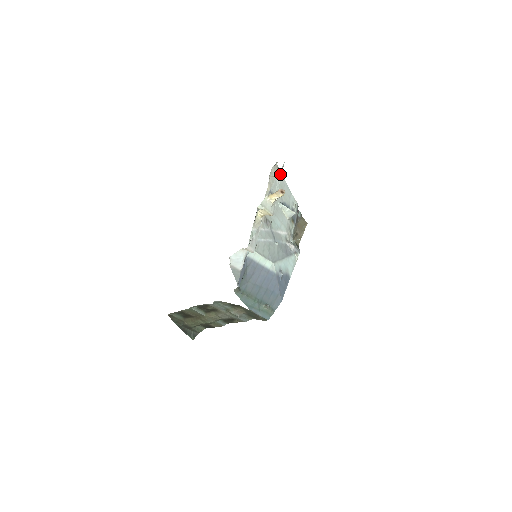
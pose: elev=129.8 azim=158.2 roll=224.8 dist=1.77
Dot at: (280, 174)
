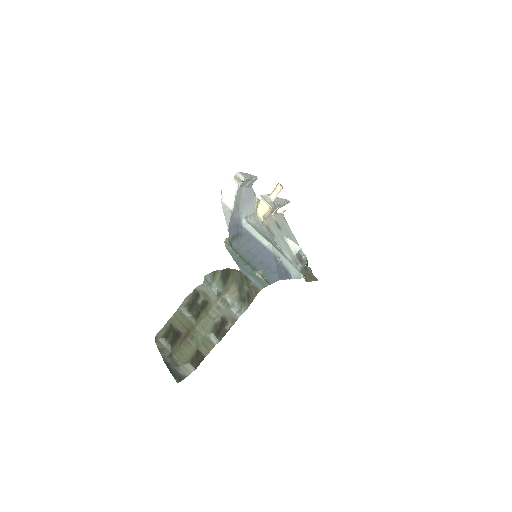
Dot at: (283, 200)
